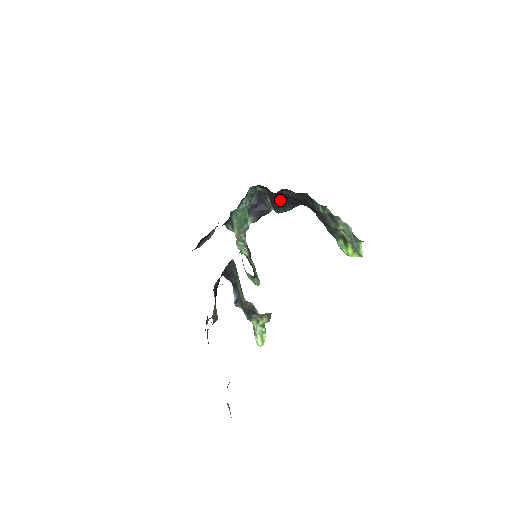
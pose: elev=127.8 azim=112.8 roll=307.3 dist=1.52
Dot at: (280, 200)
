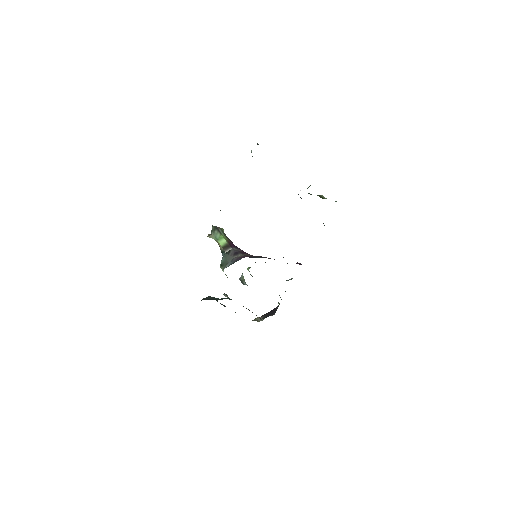
Dot at: occluded
